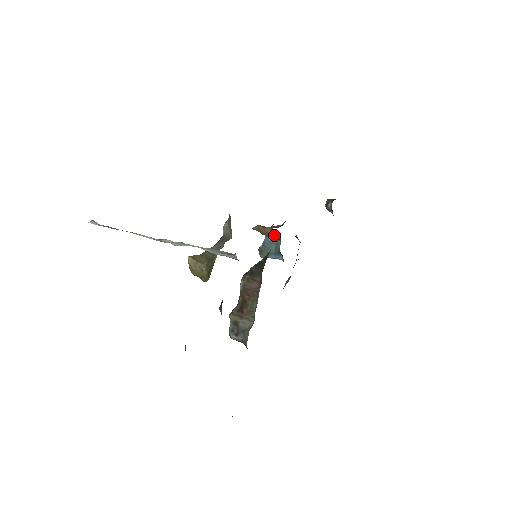
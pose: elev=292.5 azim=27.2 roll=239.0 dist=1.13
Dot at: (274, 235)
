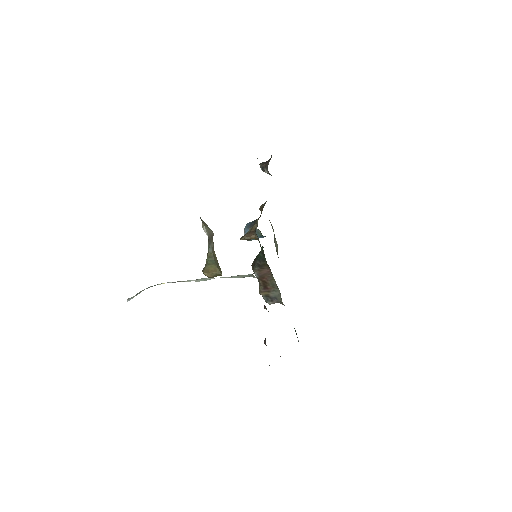
Dot at: occluded
